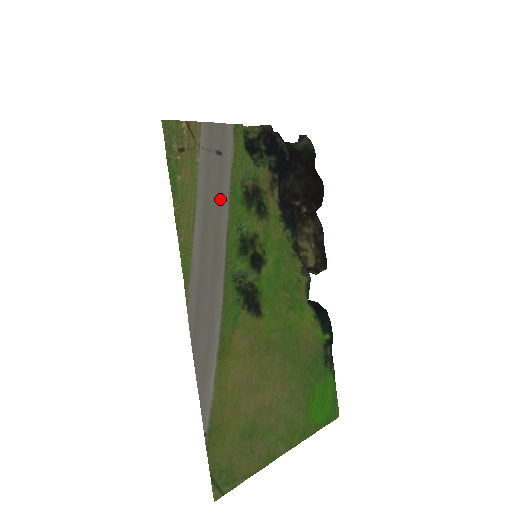
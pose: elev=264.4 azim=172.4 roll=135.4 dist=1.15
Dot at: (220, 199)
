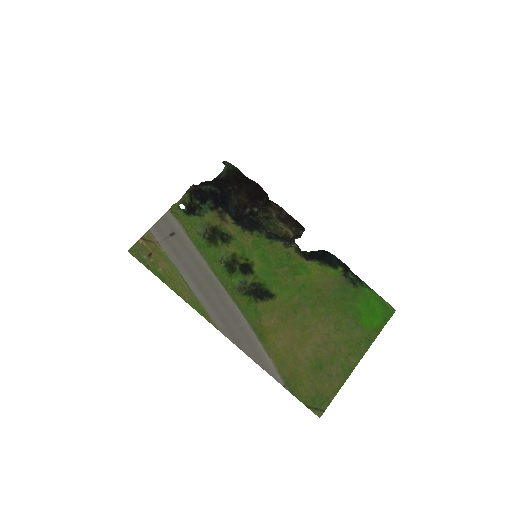
Dot at: (193, 257)
